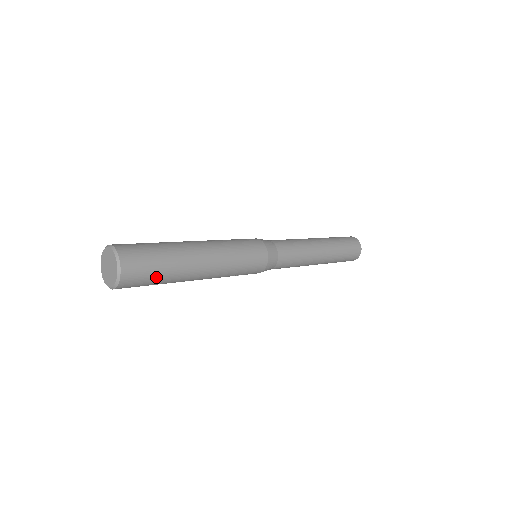
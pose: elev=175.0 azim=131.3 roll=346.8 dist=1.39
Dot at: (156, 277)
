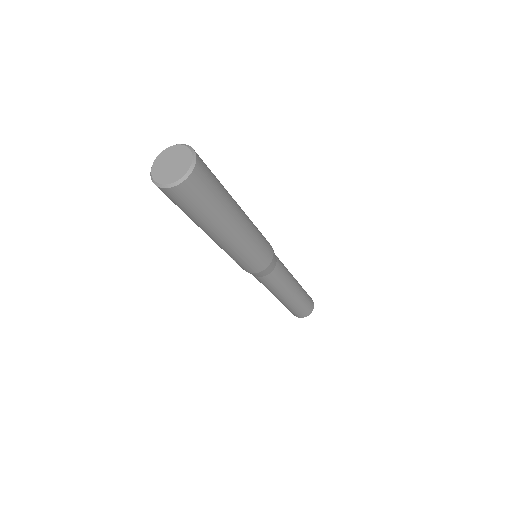
Dot at: (195, 210)
